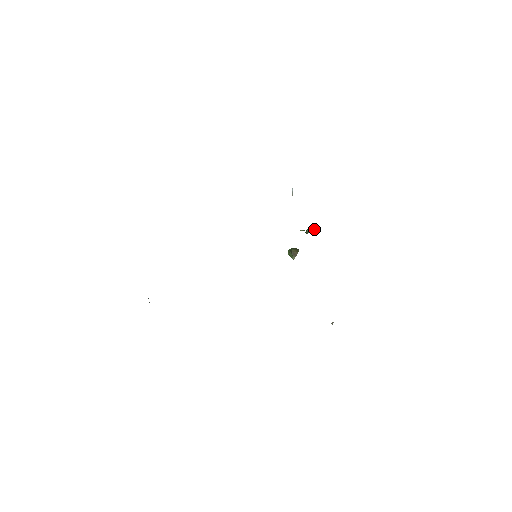
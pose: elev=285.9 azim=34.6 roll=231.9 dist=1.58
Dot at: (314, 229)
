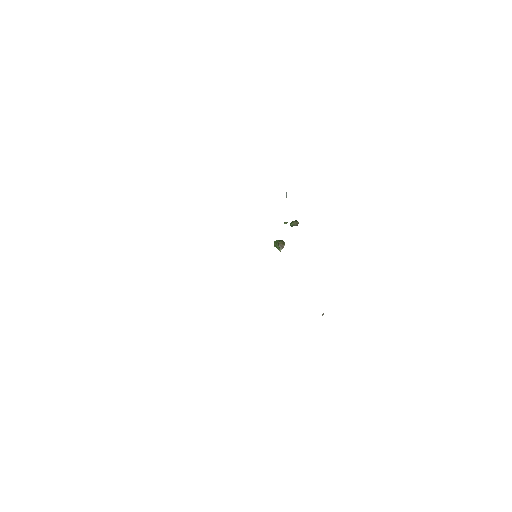
Dot at: (298, 223)
